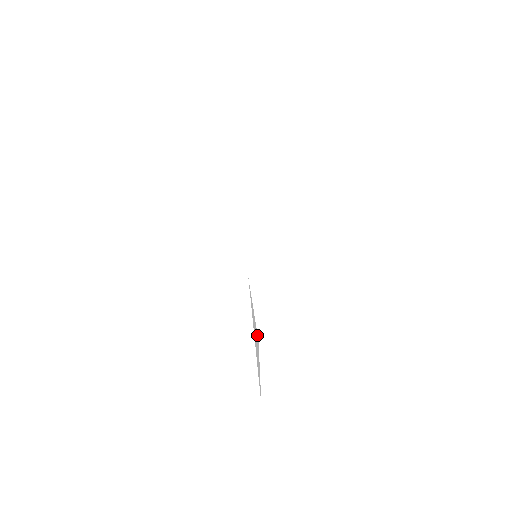
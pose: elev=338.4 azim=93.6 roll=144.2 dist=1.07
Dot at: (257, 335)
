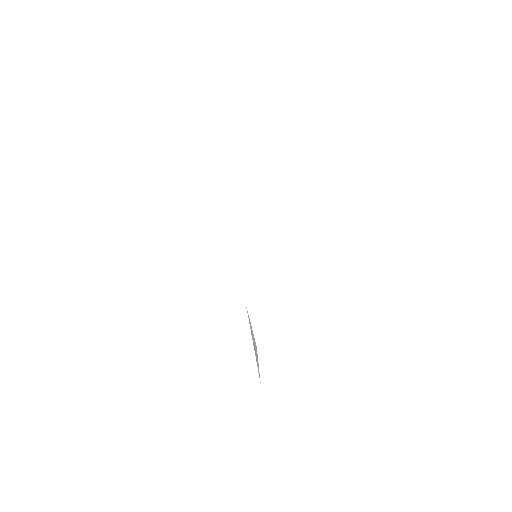
Dot at: (255, 342)
